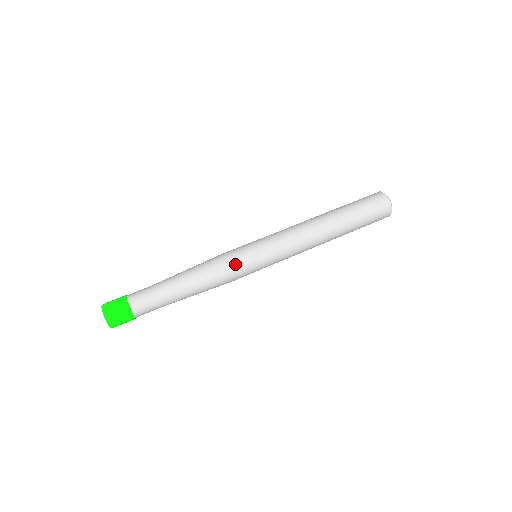
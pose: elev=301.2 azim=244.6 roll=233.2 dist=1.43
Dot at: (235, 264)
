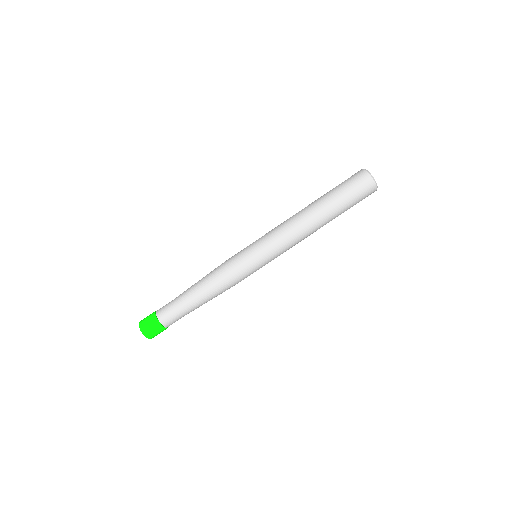
Dot at: (235, 267)
